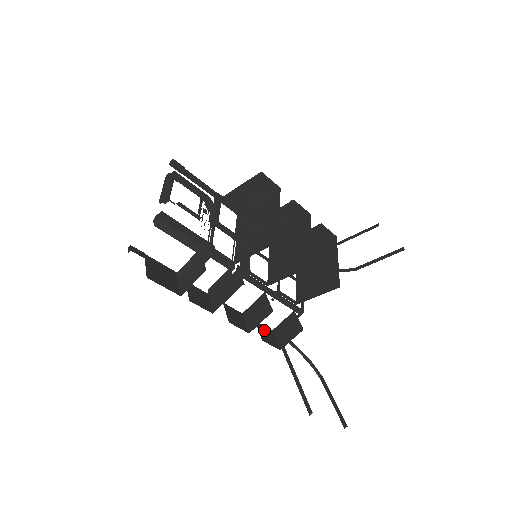
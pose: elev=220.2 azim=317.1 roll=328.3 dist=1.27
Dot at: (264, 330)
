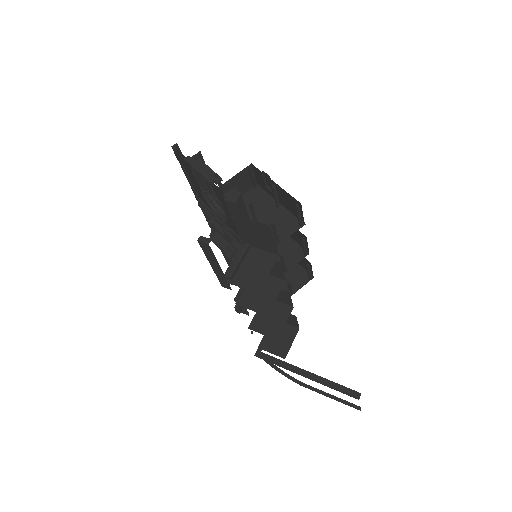
Dot at: occluded
